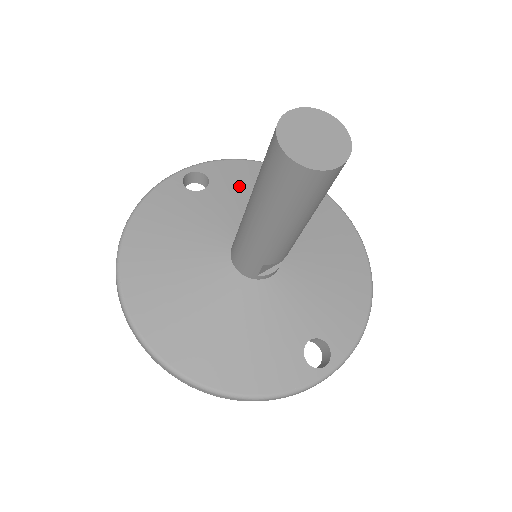
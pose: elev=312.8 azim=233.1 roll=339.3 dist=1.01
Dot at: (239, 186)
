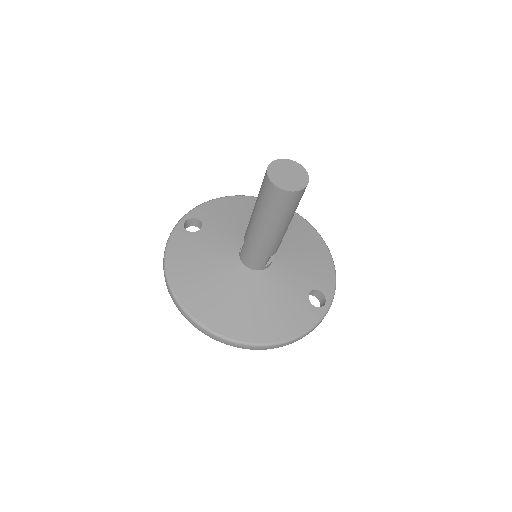
Dot at: (221, 217)
